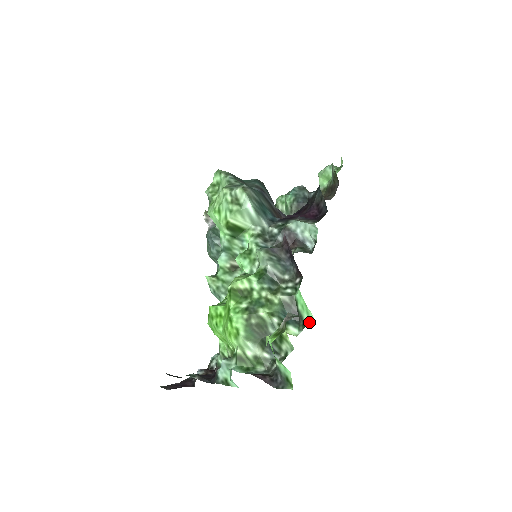
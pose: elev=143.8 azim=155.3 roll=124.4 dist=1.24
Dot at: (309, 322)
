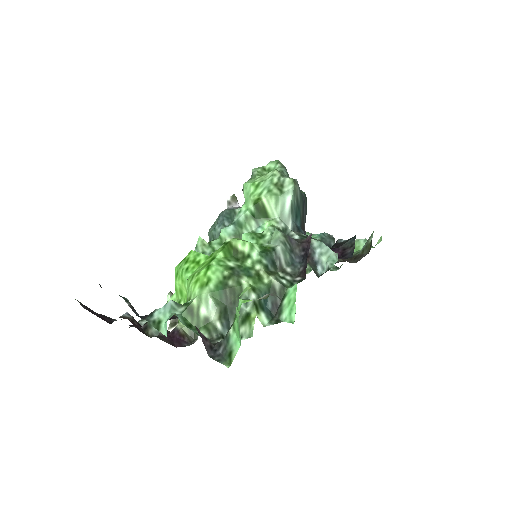
Dot at: (286, 320)
